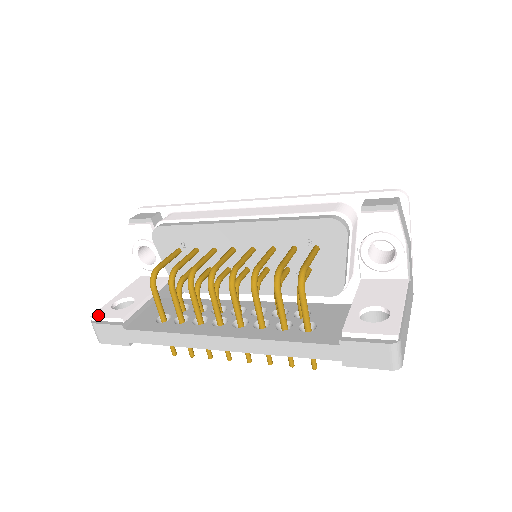
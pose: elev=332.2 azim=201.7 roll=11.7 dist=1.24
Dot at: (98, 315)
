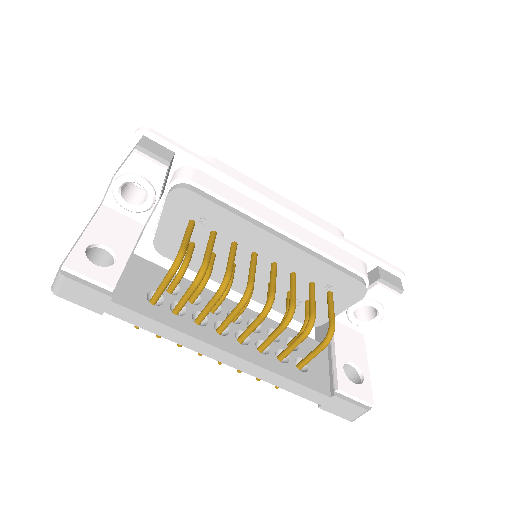
Dot at: (74, 267)
